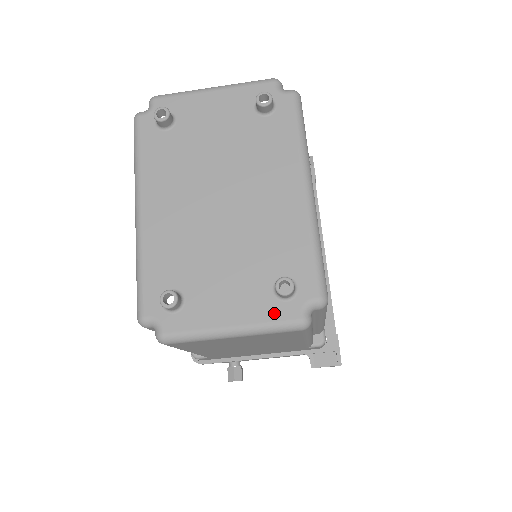
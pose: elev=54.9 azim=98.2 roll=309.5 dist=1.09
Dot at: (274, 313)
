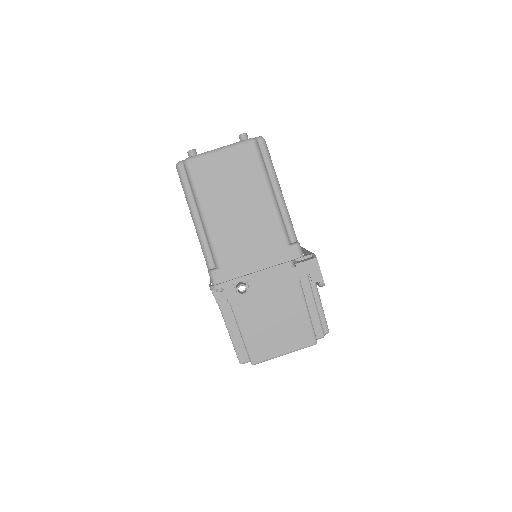
Dot at: occluded
